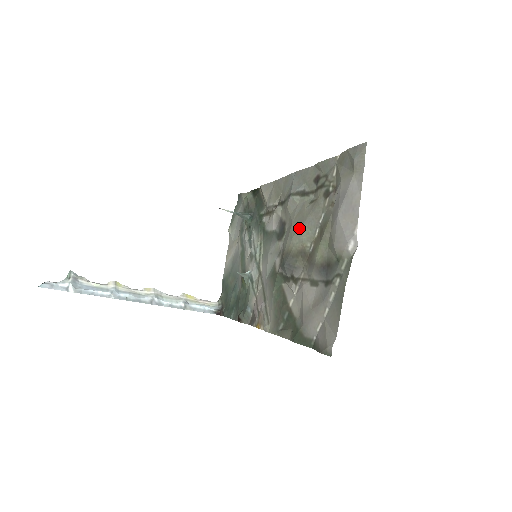
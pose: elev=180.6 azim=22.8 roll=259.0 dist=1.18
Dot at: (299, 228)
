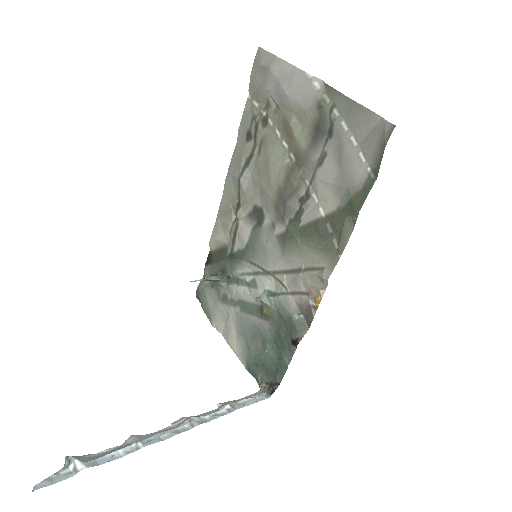
Dot at: (269, 170)
